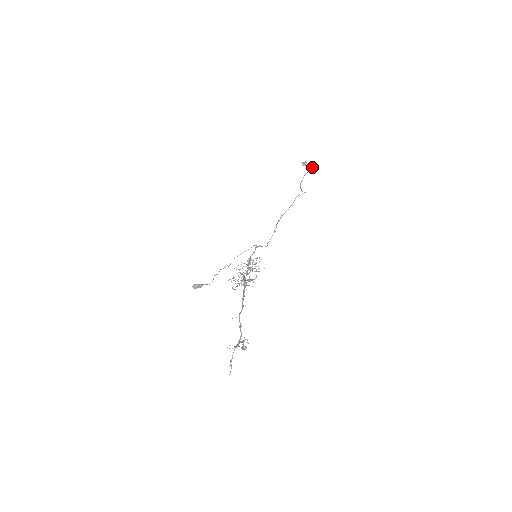
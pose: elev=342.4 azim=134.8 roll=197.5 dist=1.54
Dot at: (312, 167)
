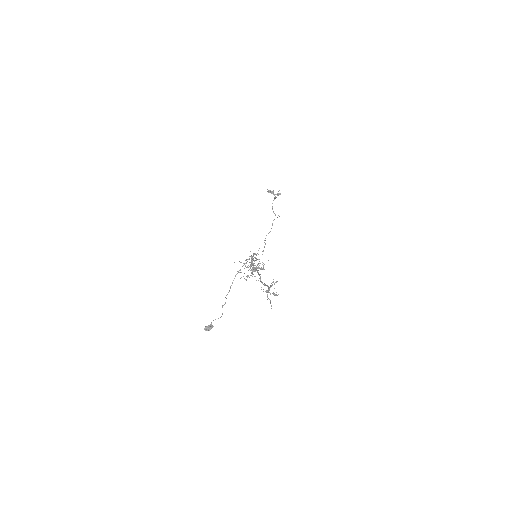
Dot at: (277, 194)
